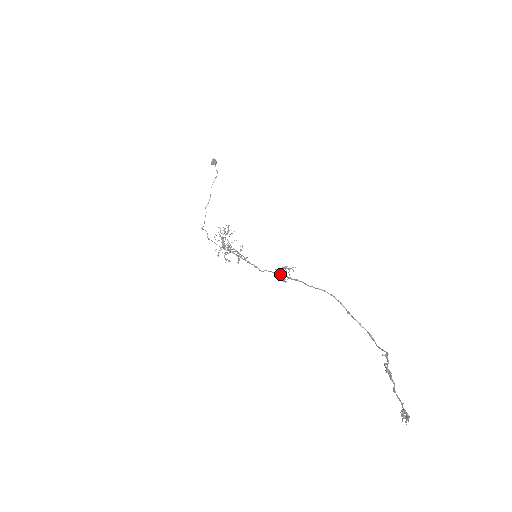
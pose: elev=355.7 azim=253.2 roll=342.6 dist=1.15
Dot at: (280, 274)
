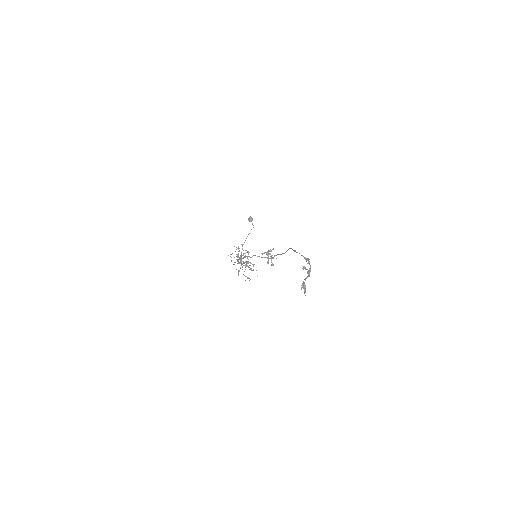
Dot at: occluded
